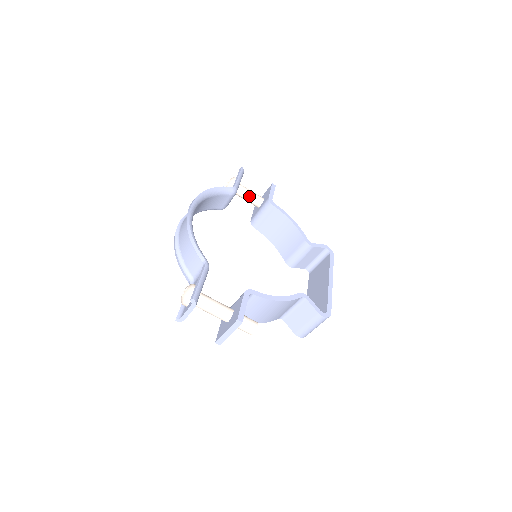
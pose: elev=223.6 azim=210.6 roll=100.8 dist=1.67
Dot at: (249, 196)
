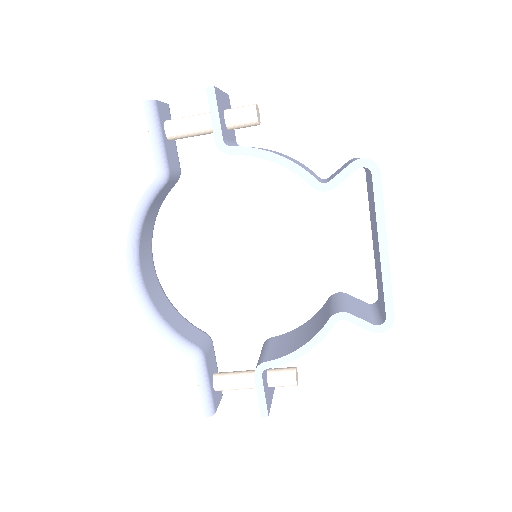
Dot at: (193, 134)
